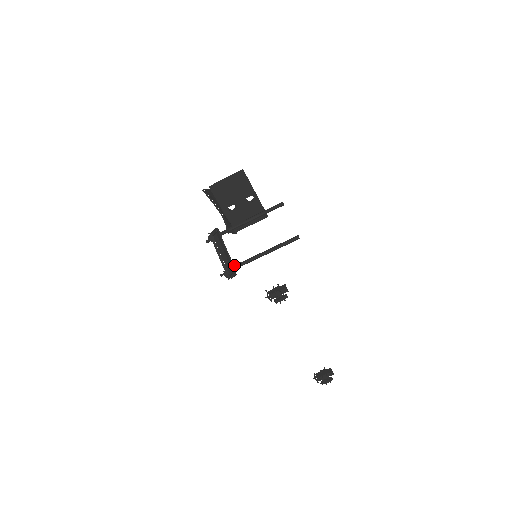
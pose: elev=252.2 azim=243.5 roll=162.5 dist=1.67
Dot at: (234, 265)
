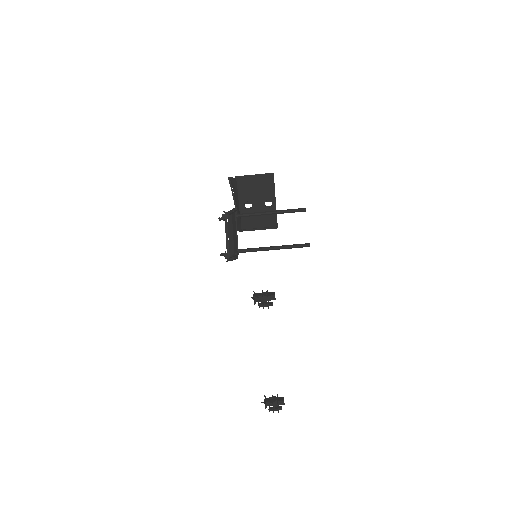
Dot at: (238, 249)
